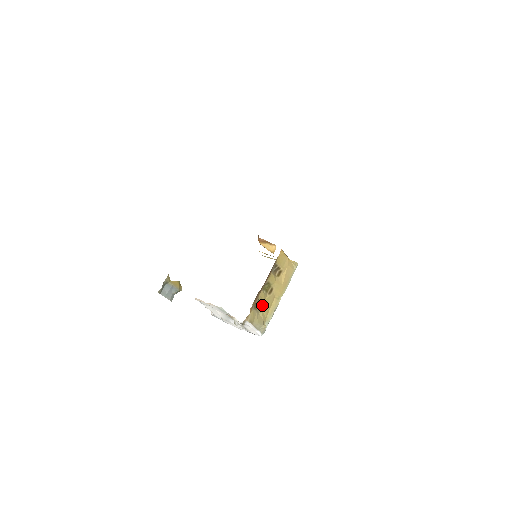
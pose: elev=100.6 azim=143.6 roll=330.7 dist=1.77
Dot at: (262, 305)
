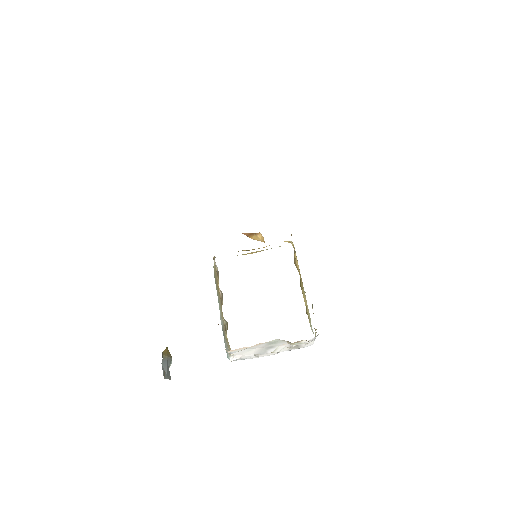
Dot at: (306, 308)
